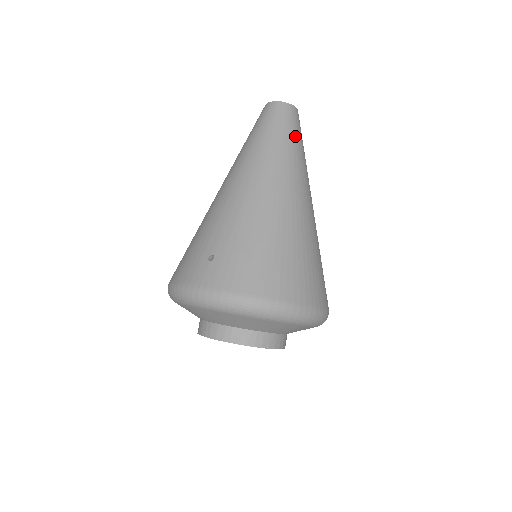
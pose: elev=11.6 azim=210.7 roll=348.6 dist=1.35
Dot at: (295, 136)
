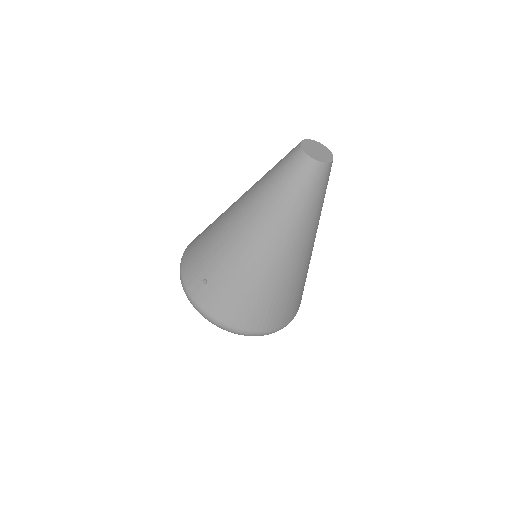
Dot at: (312, 198)
